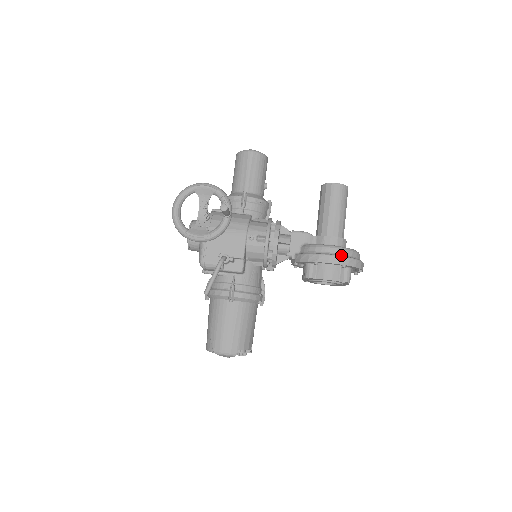
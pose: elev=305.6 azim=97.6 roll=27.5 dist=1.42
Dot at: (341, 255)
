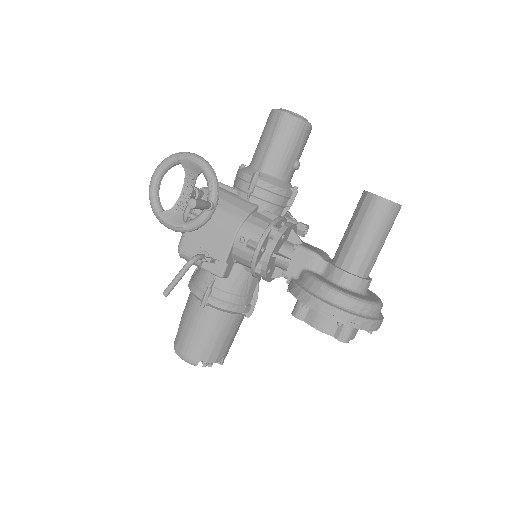
Dot at: (341, 307)
